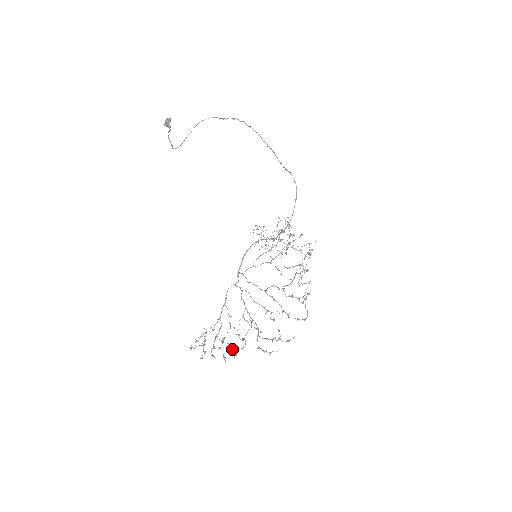
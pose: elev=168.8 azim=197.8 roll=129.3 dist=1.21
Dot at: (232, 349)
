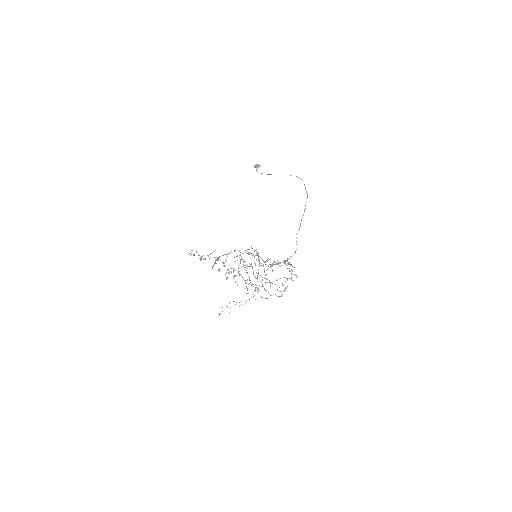
Dot at: occluded
